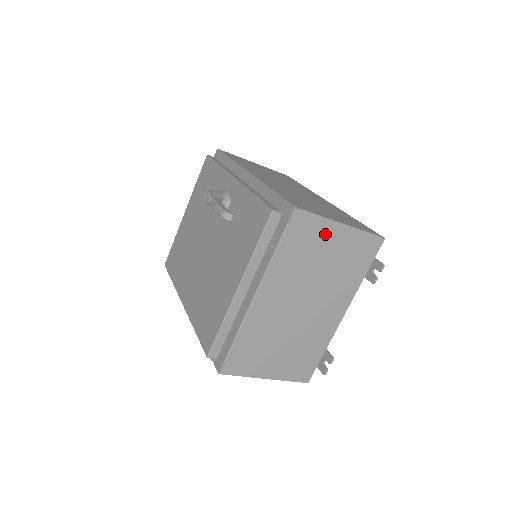
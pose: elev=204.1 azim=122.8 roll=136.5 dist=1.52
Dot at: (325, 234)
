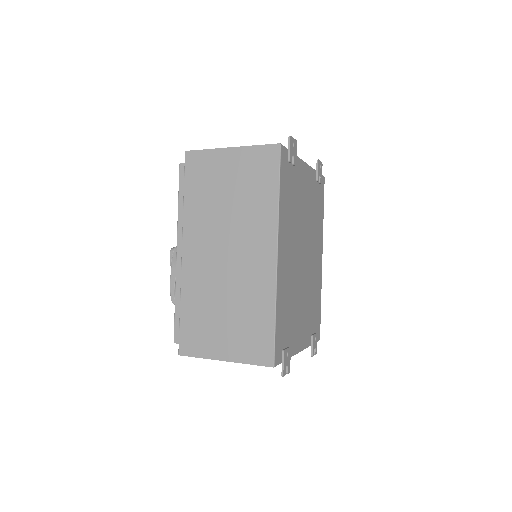
Dot at: occluded
